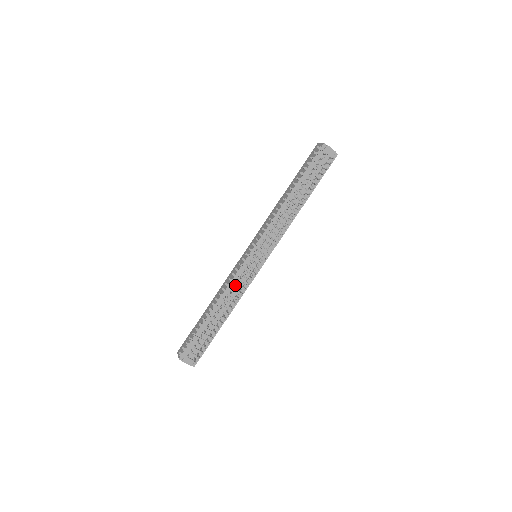
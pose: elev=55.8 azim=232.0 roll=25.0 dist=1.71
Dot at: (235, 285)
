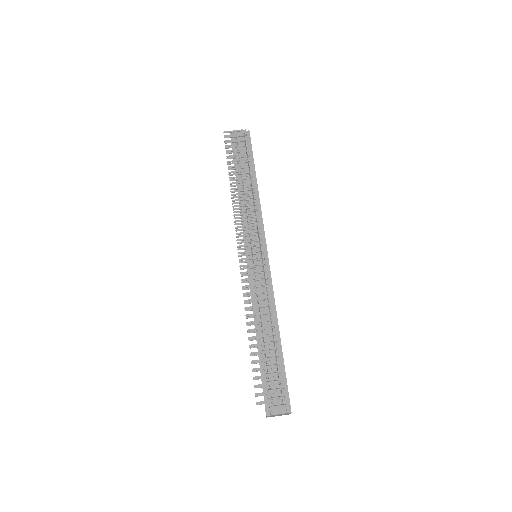
Dot at: (257, 293)
